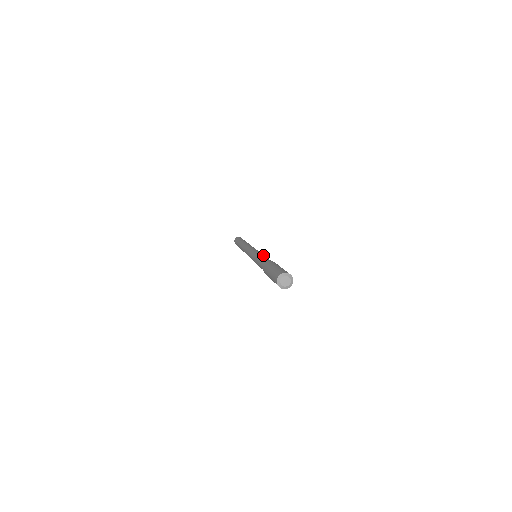
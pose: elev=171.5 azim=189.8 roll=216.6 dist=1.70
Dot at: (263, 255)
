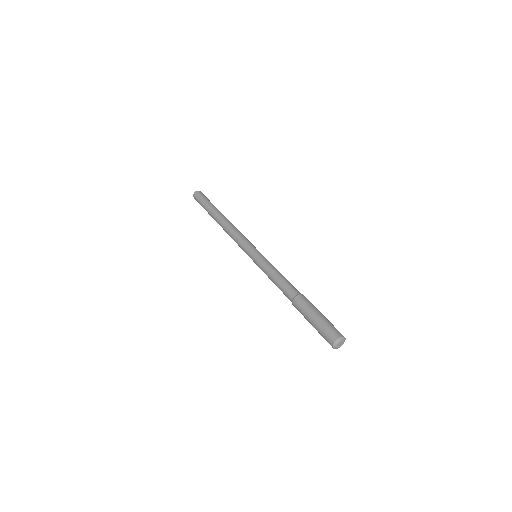
Dot at: (272, 271)
